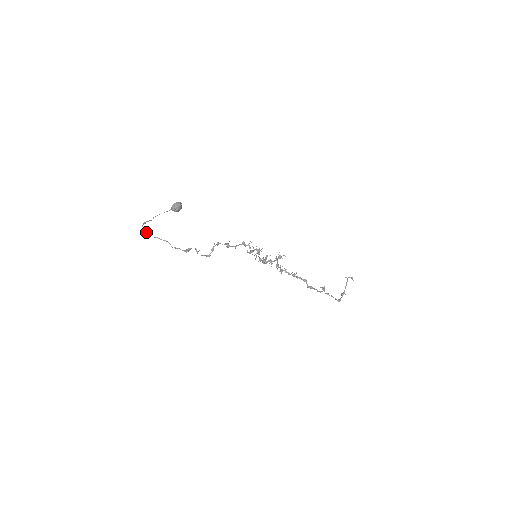
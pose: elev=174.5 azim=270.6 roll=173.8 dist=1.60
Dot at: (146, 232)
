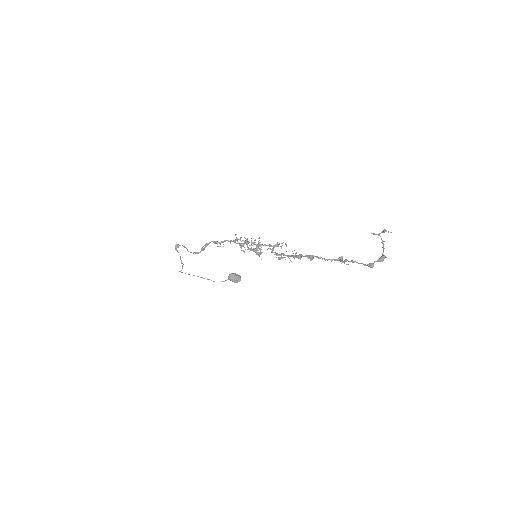
Dot at: occluded
